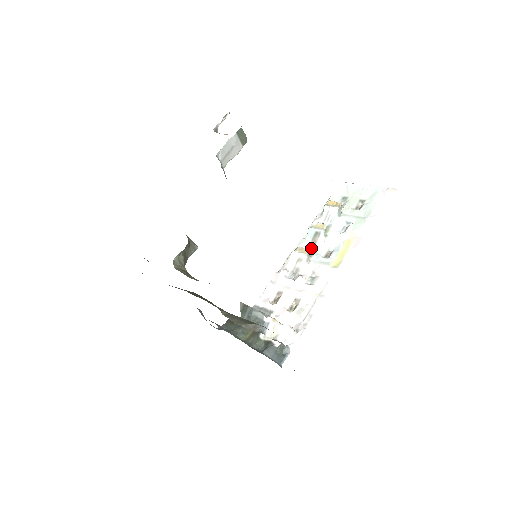
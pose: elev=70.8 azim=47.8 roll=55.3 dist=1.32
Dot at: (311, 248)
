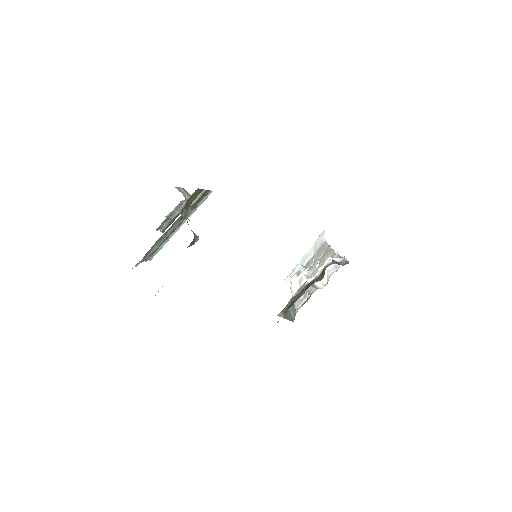
Dot at: occluded
